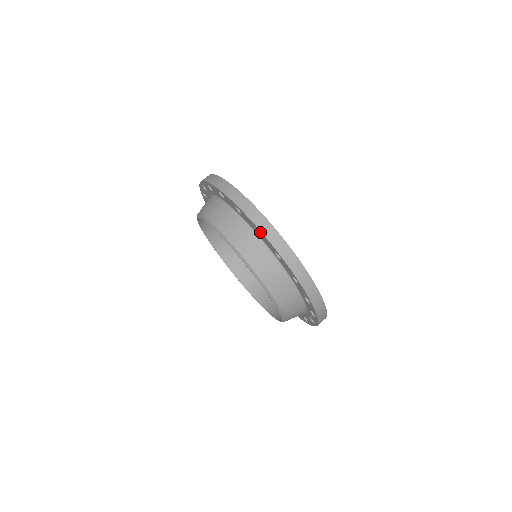
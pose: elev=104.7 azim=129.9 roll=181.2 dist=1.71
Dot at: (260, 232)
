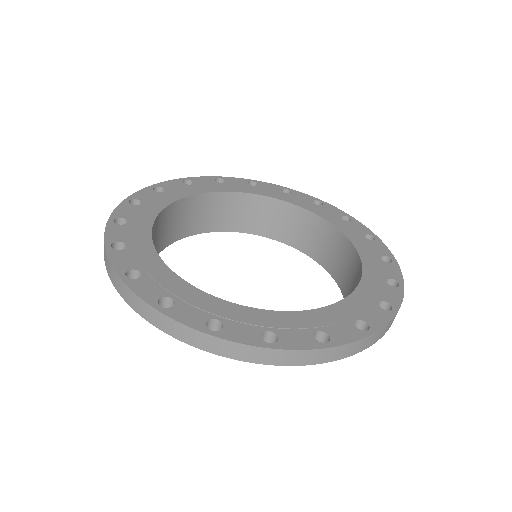
Dot at: occluded
